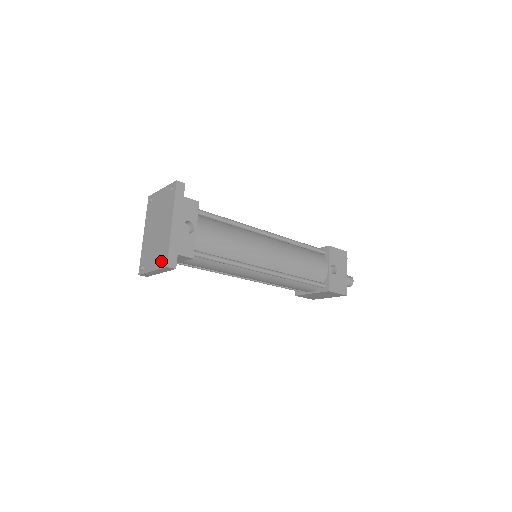
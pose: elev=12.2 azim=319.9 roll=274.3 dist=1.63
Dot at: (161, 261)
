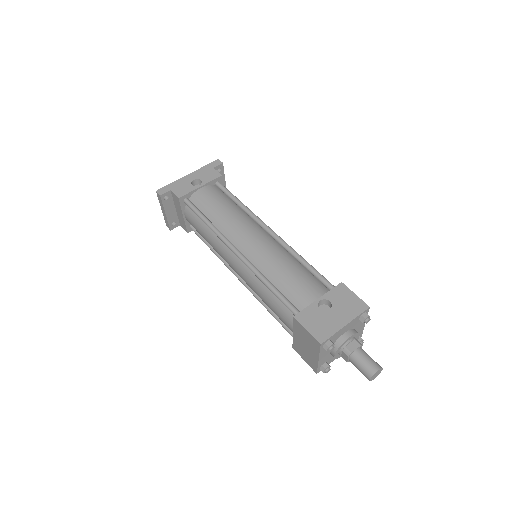
Dot at: occluded
